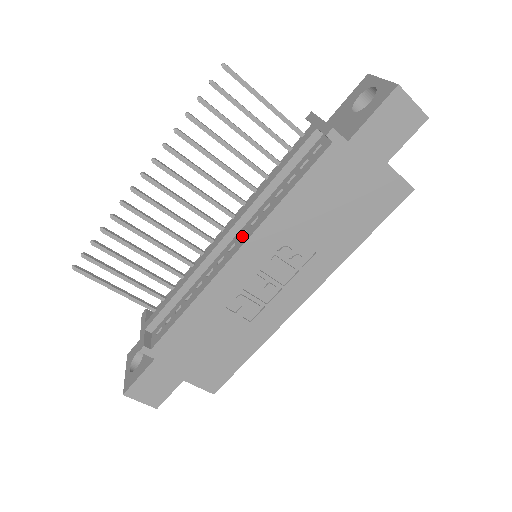
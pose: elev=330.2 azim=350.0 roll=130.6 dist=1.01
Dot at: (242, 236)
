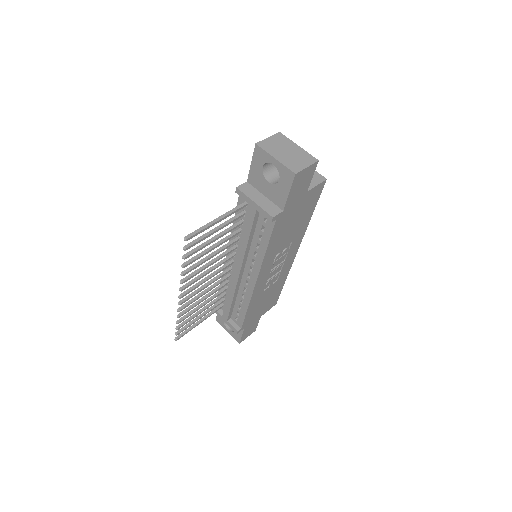
Dot at: (250, 269)
